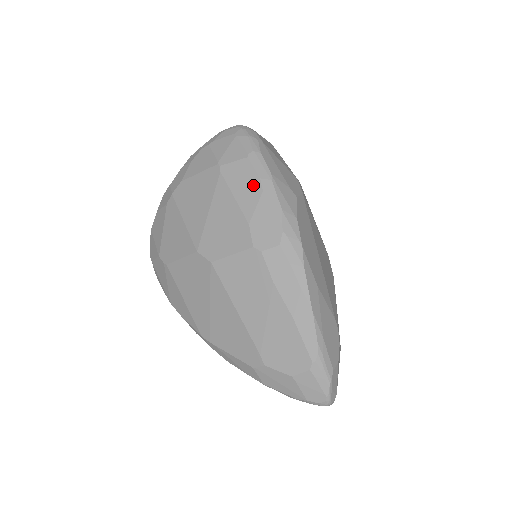
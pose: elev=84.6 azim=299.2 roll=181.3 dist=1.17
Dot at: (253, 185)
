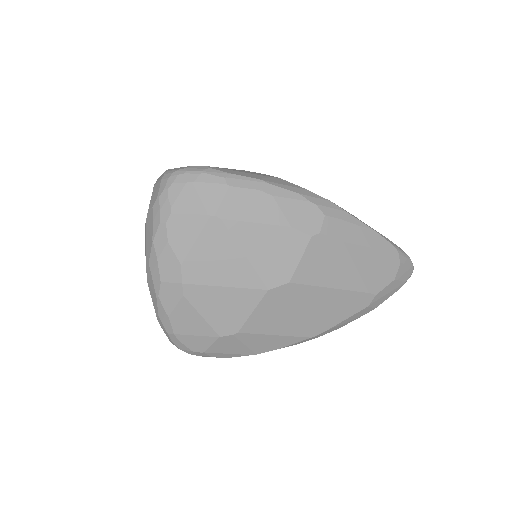
Dot at: (260, 200)
